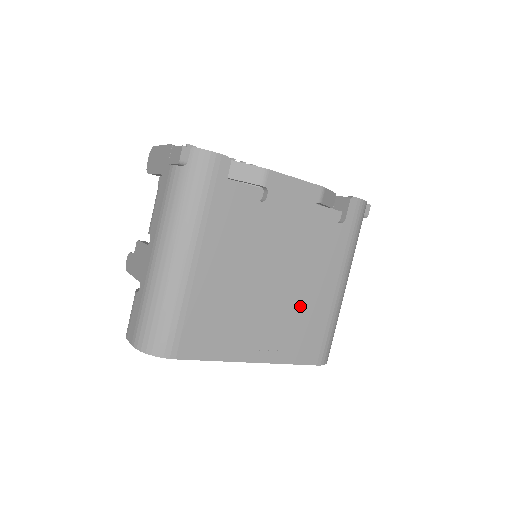
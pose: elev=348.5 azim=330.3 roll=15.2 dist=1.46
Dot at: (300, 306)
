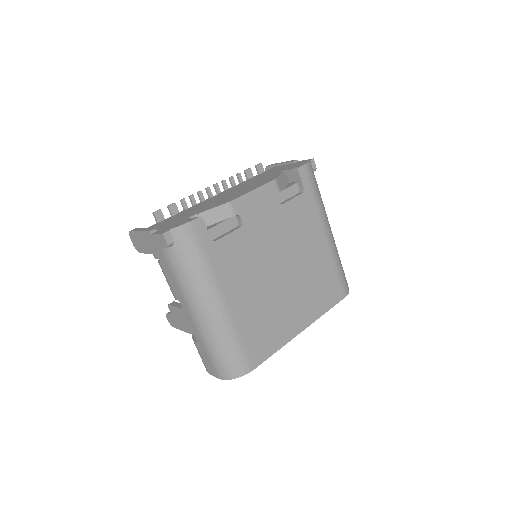
Dot at: (310, 271)
